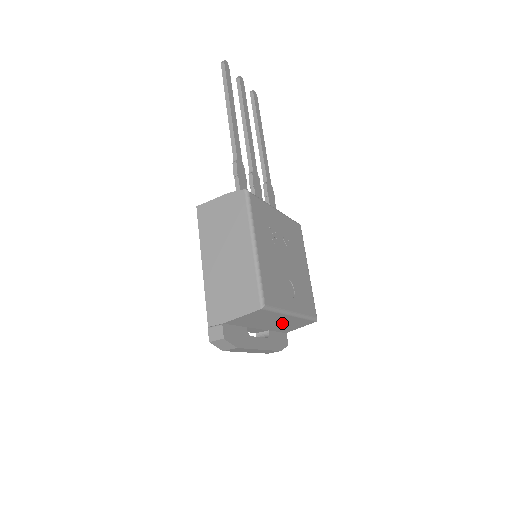
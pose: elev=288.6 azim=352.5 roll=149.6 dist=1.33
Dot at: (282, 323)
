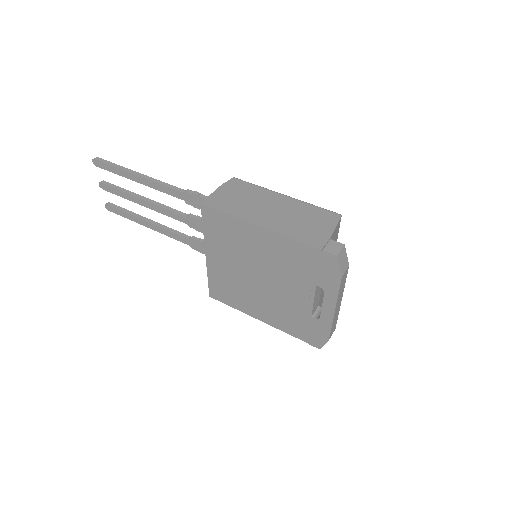
Dot at: occluded
